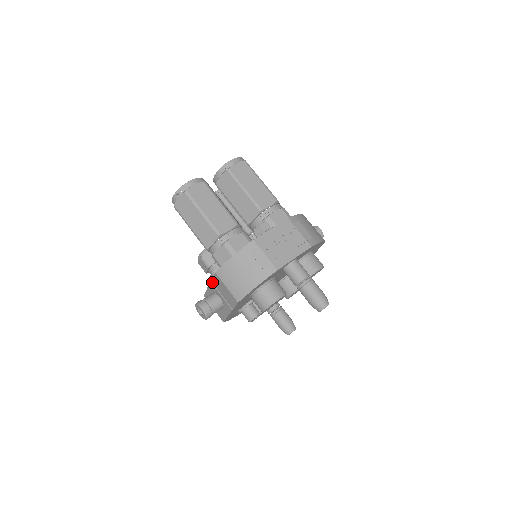
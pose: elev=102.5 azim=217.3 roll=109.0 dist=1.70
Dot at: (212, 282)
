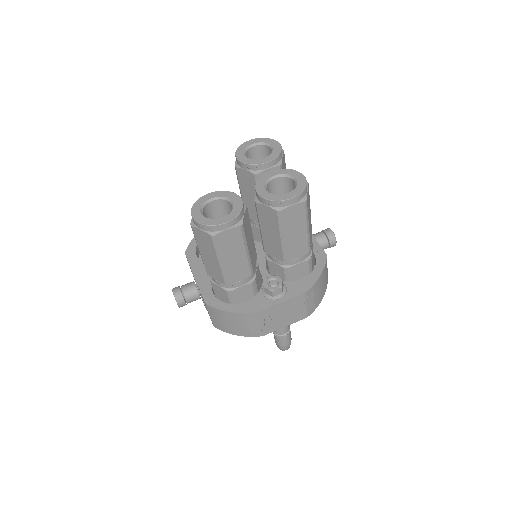
Dot at: (198, 287)
